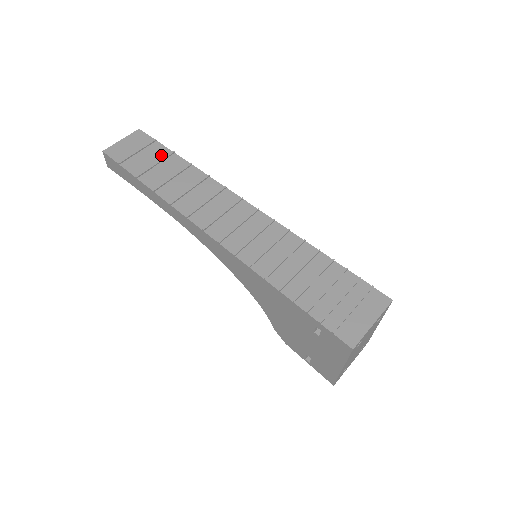
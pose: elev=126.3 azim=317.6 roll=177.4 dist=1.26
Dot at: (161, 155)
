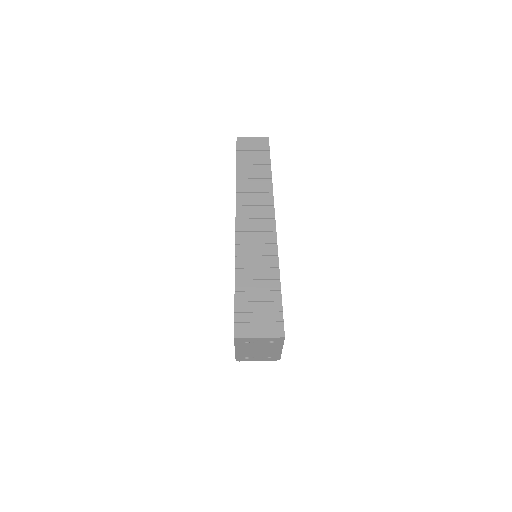
Dot at: (262, 161)
